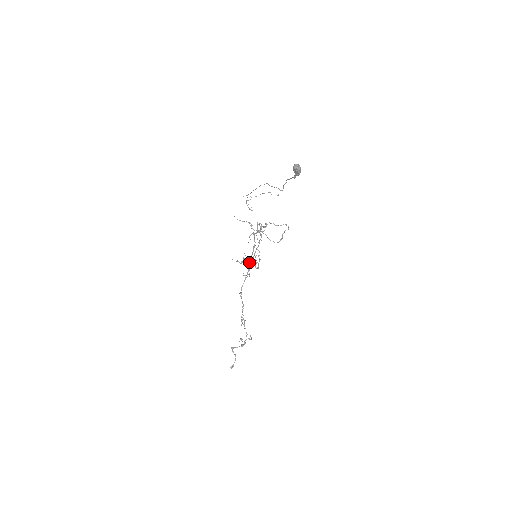
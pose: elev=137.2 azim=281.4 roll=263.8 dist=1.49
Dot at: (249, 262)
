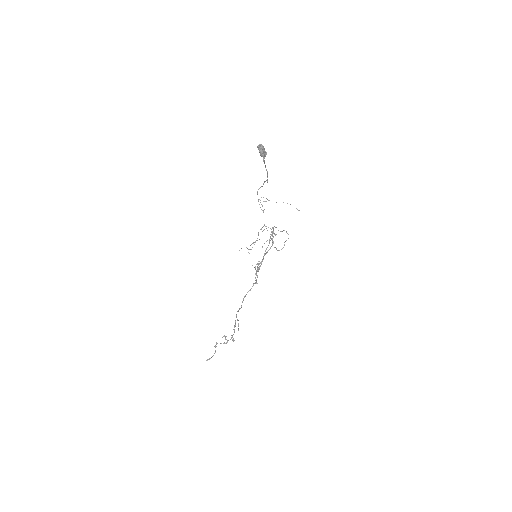
Dot at: (257, 266)
